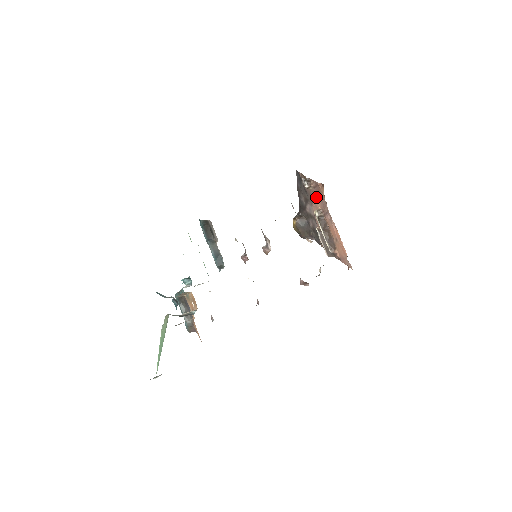
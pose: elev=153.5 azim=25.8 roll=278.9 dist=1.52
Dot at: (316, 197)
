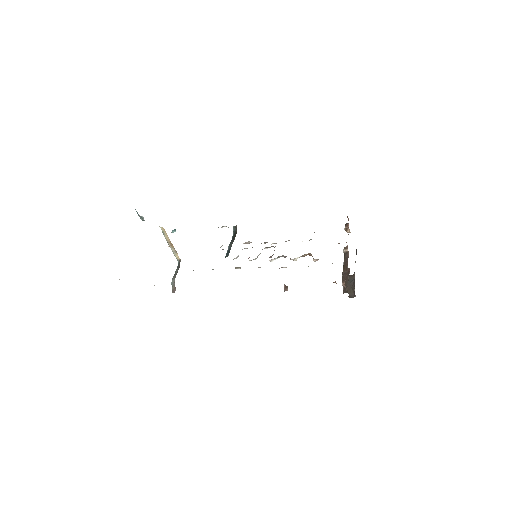
Dot at: occluded
